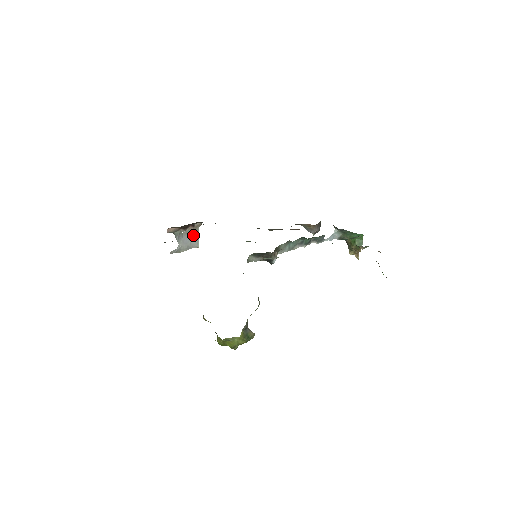
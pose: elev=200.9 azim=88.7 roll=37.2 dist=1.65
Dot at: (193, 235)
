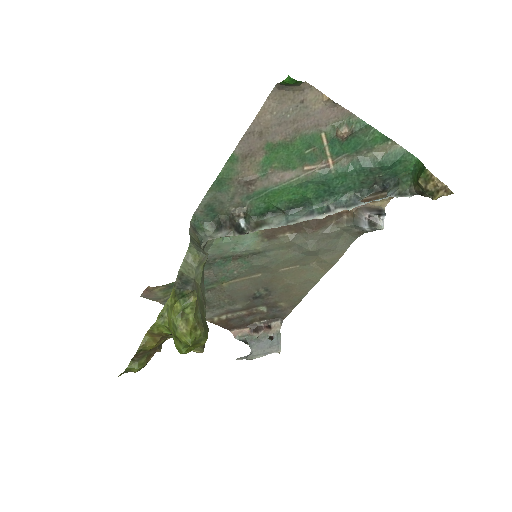
Dot at: (273, 340)
